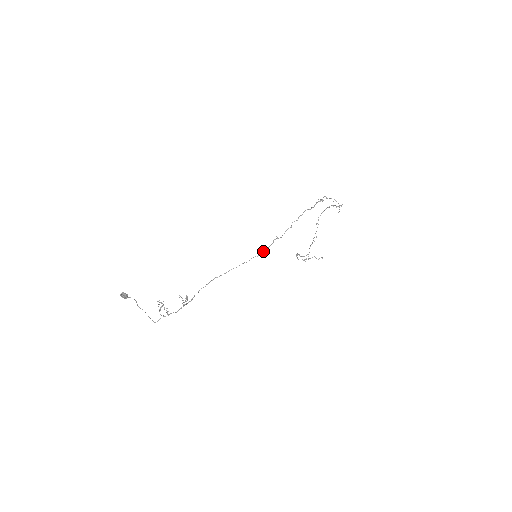
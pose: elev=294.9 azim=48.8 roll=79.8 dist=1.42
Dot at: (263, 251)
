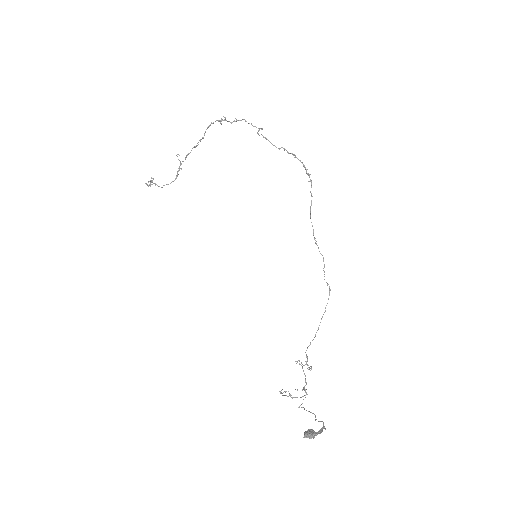
Dot at: (323, 260)
